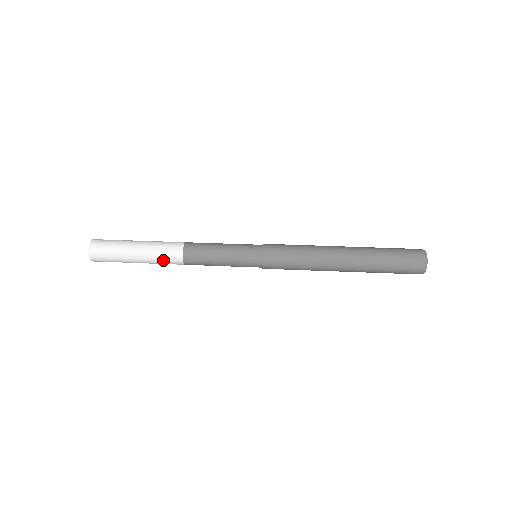
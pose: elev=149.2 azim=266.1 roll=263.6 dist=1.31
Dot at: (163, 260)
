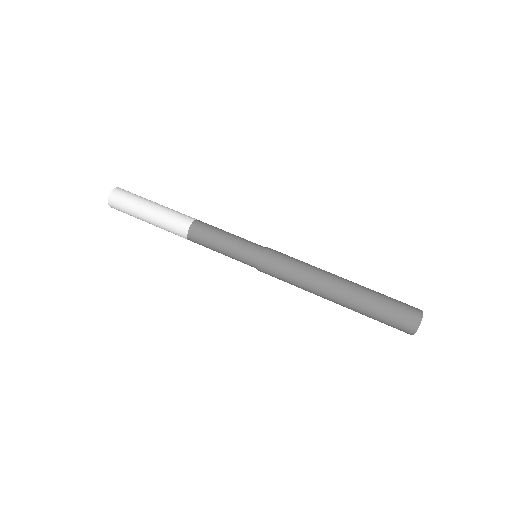
Dot at: (170, 227)
